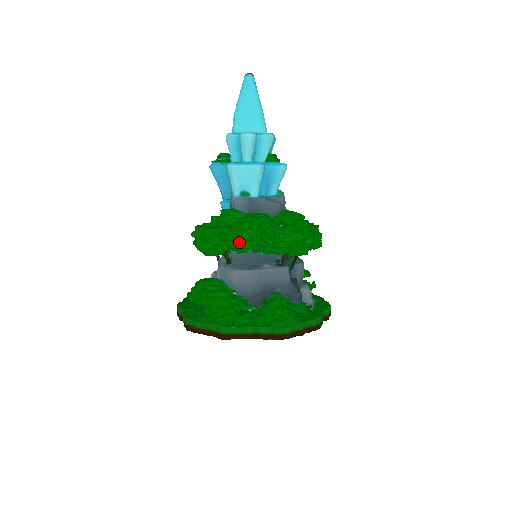
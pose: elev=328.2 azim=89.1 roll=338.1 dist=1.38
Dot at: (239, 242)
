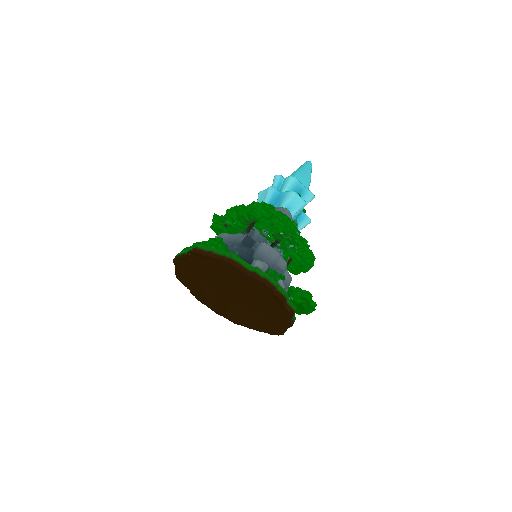
Dot at: occluded
